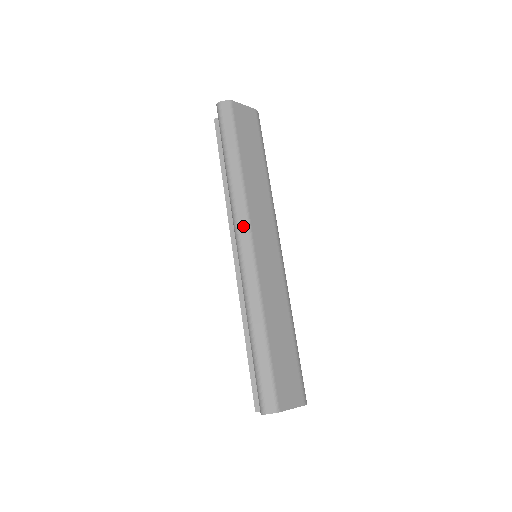
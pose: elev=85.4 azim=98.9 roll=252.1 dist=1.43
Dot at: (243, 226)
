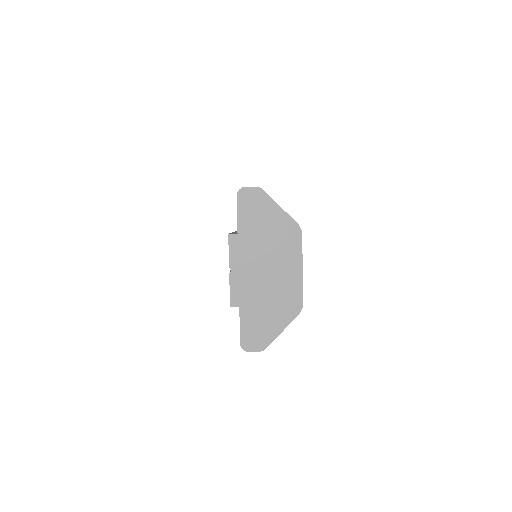
Dot at: occluded
